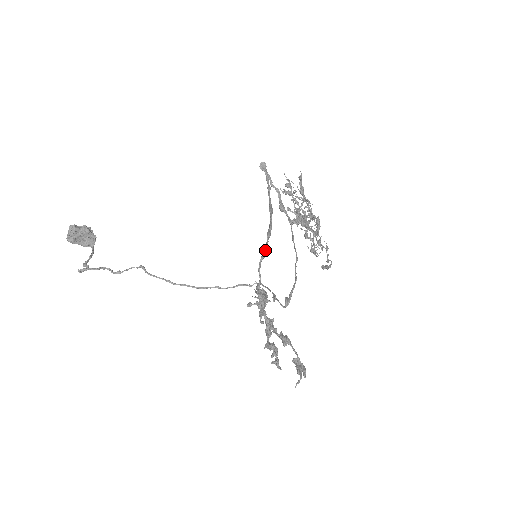
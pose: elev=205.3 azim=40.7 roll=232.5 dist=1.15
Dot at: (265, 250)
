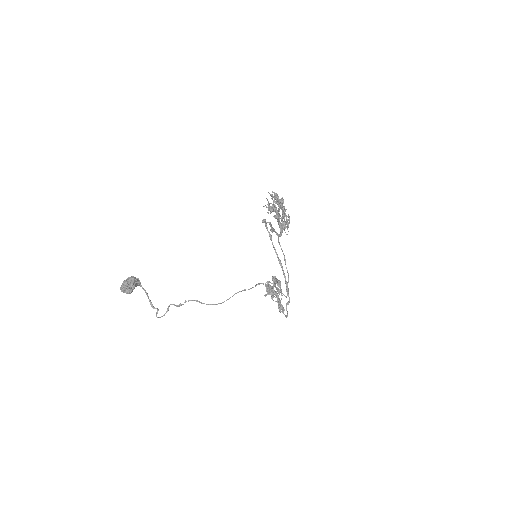
Dot at: (289, 302)
